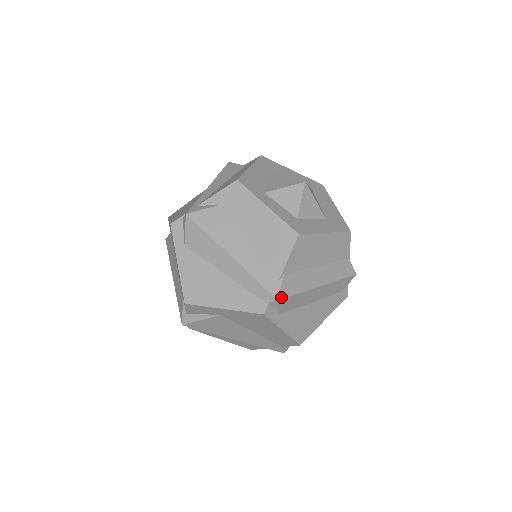
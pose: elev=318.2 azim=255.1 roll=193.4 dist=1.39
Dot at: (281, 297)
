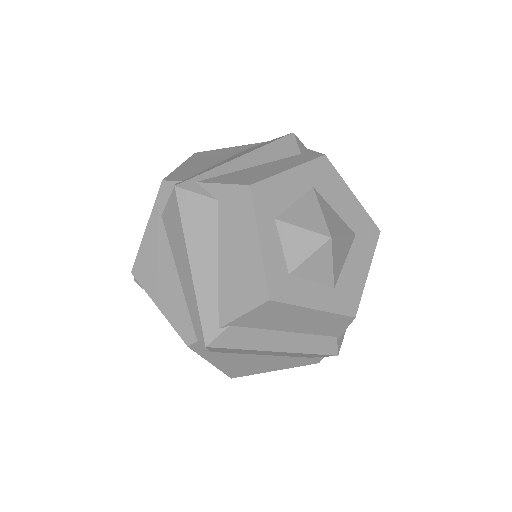
Dot at: (212, 345)
